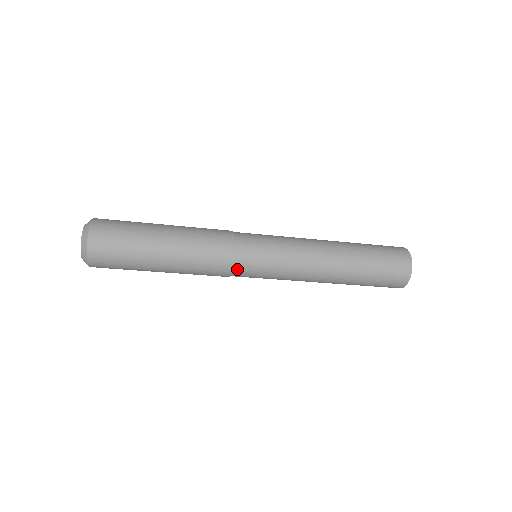
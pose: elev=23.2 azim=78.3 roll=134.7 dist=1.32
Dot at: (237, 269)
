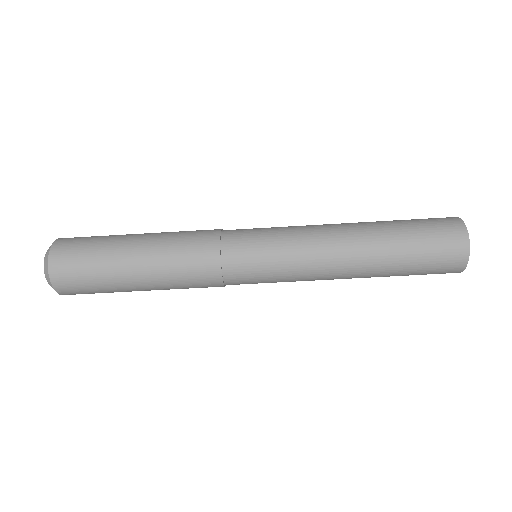
Dot at: (227, 246)
